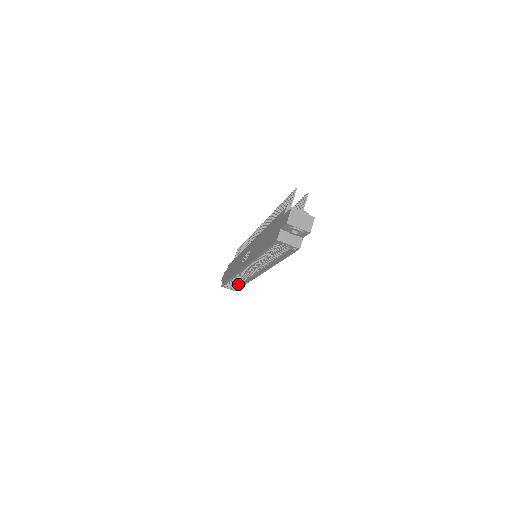
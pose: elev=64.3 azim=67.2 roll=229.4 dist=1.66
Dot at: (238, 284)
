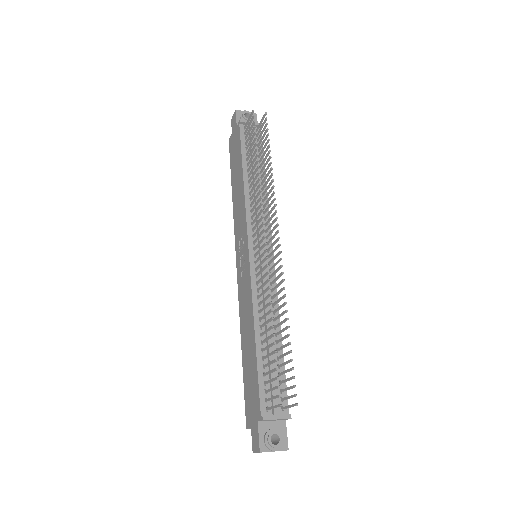
Dot at: occluded
